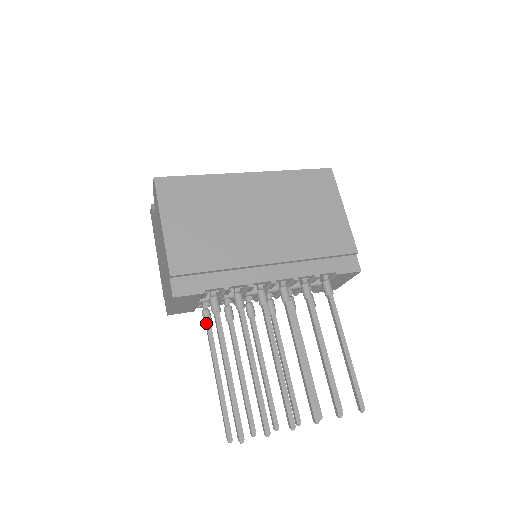
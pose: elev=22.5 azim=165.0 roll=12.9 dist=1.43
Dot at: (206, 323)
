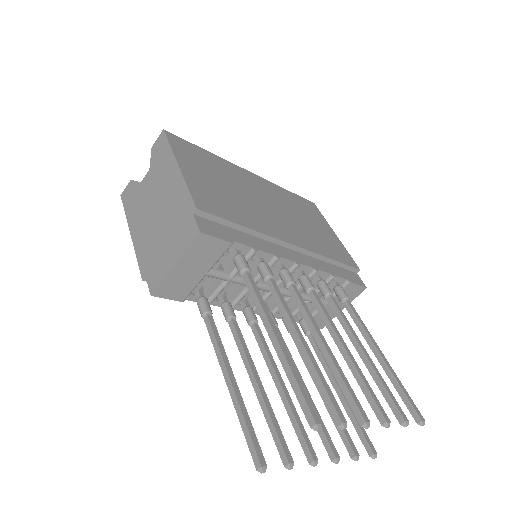
Dot at: (206, 311)
